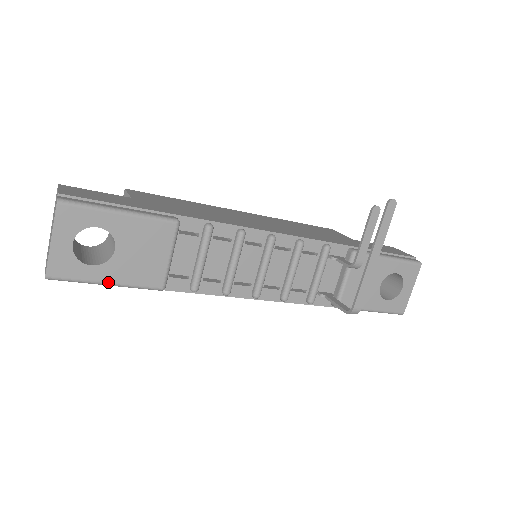
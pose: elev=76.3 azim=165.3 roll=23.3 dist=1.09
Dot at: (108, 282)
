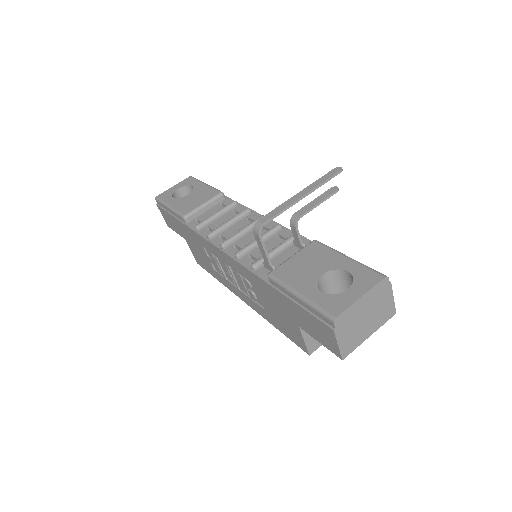
Dot at: (170, 205)
